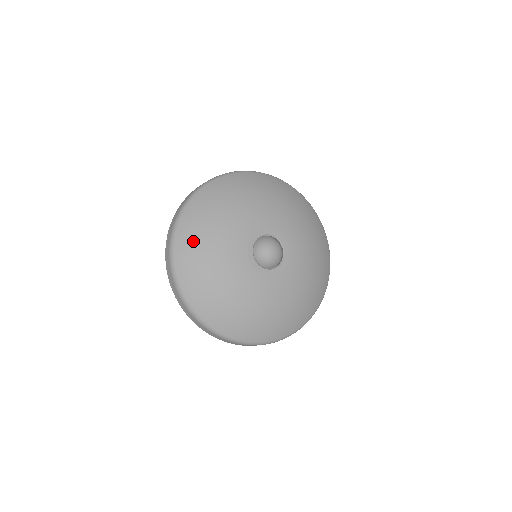
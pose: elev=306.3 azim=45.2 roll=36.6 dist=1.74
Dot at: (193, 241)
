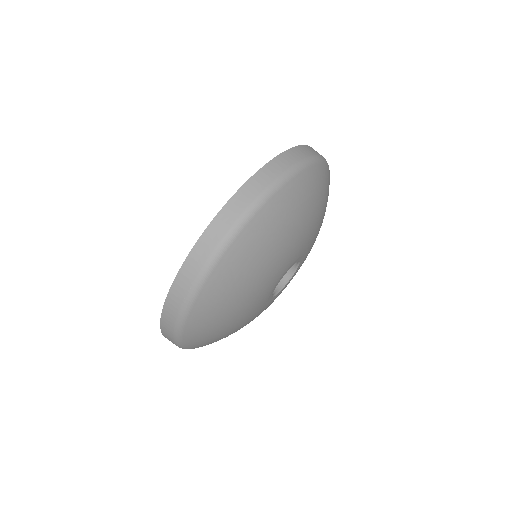
Dot at: (208, 334)
